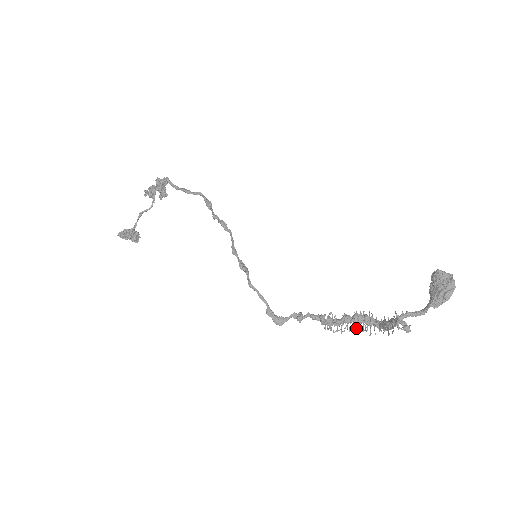
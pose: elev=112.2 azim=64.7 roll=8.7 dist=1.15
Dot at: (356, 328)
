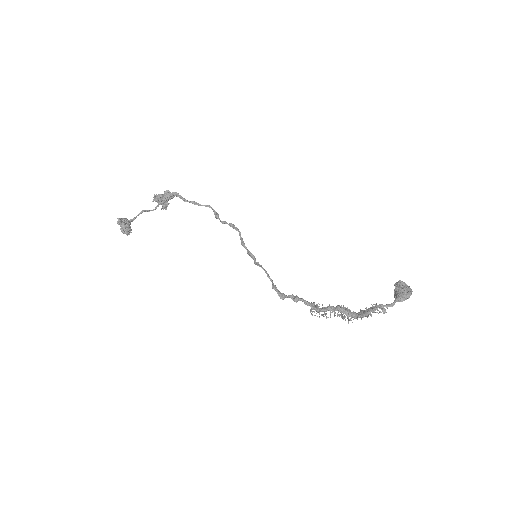
Dot at: (340, 314)
